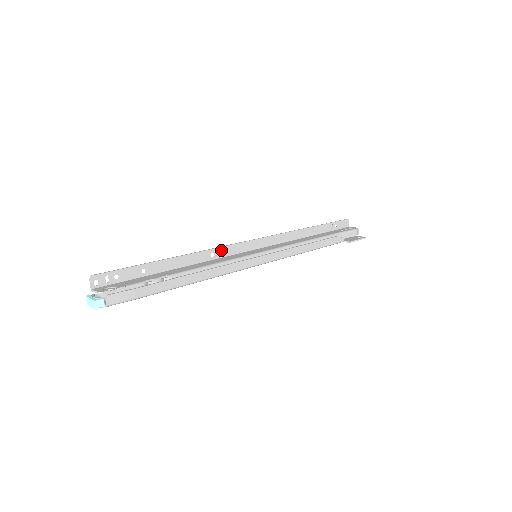
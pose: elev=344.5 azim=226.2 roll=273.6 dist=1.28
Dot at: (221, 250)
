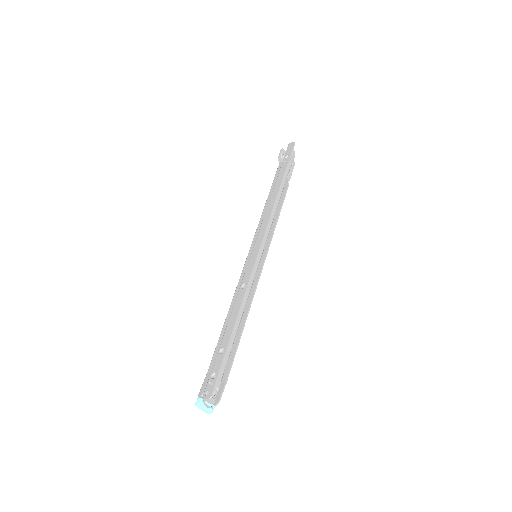
Dot at: (249, 277)
